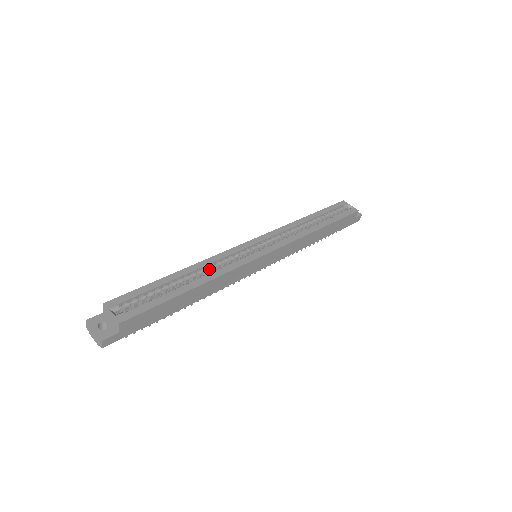
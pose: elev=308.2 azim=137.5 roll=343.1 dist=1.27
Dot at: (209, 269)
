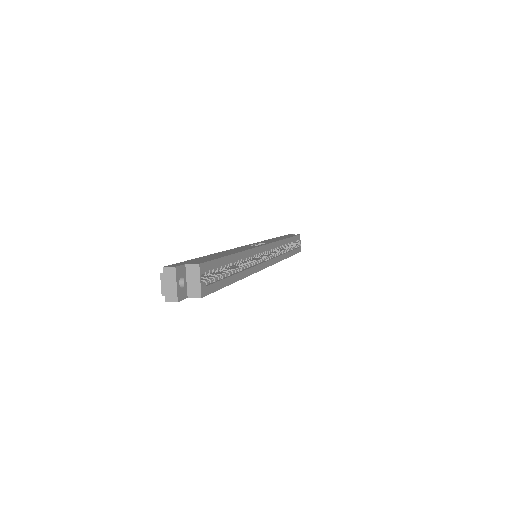
Dot at: (244, 260)
